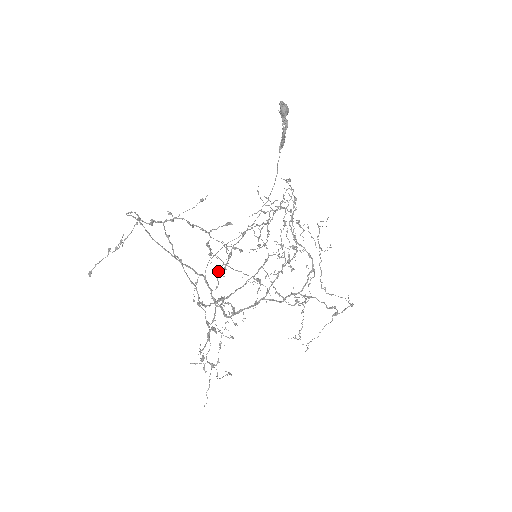
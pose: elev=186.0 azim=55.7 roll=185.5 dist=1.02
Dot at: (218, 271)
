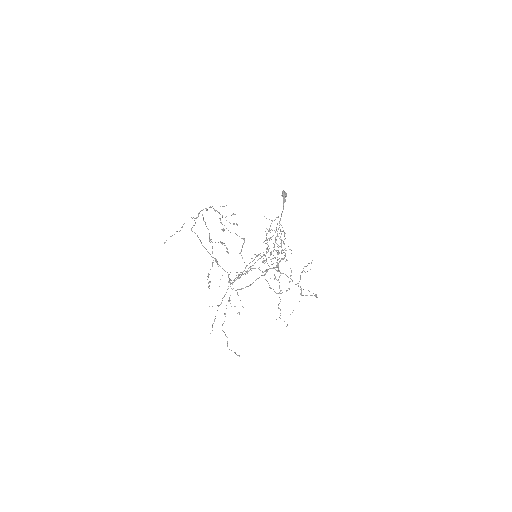
Dot at: (222, 229)
